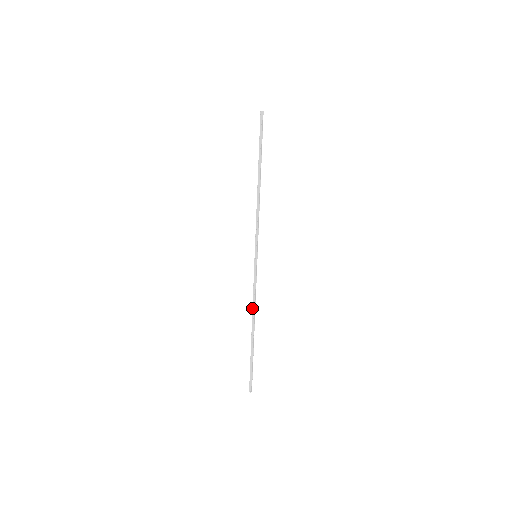
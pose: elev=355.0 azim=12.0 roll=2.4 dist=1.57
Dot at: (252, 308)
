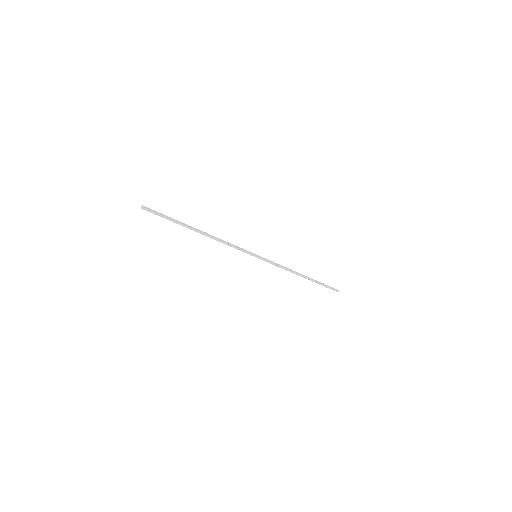
Dot at: occluded
